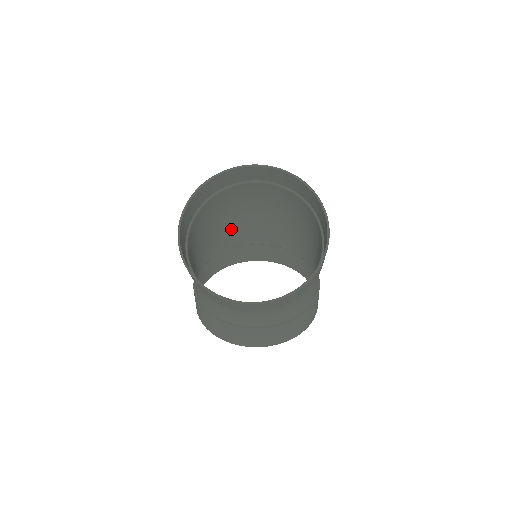
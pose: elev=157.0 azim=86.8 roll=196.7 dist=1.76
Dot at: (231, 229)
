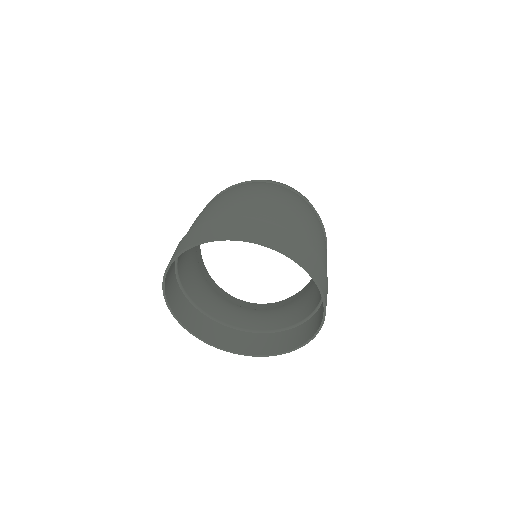
Dot at: occluded
